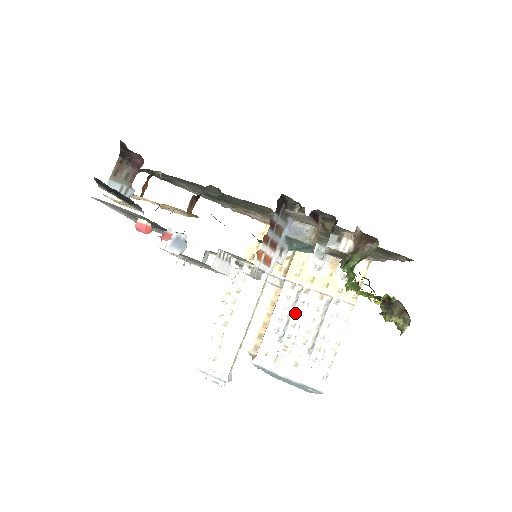
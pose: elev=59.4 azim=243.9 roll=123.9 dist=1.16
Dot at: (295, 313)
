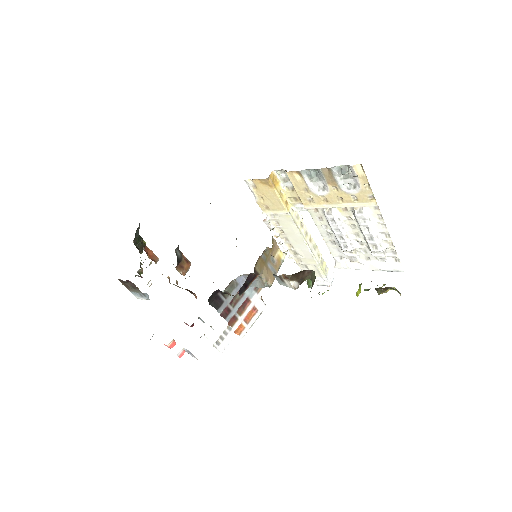
Dot at: (334, 230)
